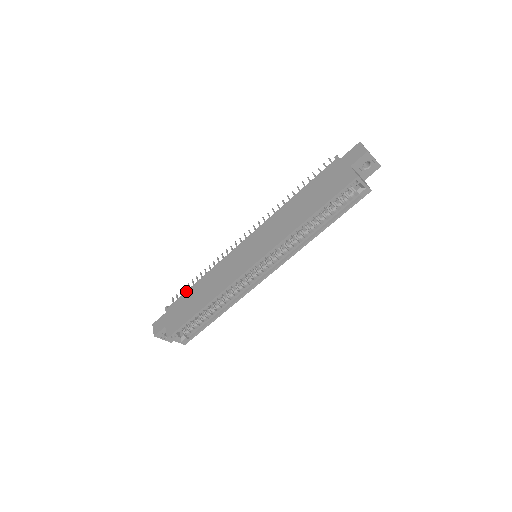
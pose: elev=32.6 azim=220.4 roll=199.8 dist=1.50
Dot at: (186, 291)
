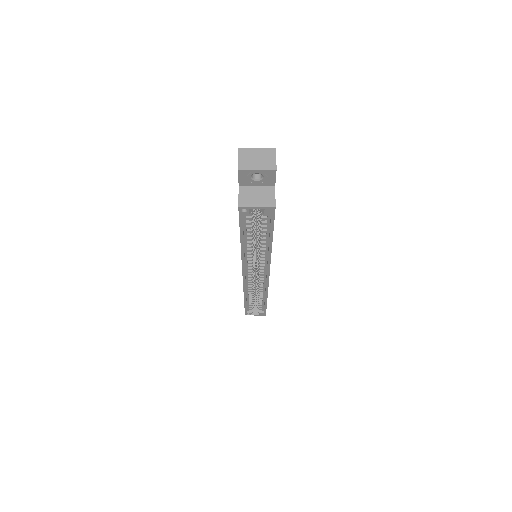
Dot at: occluded
